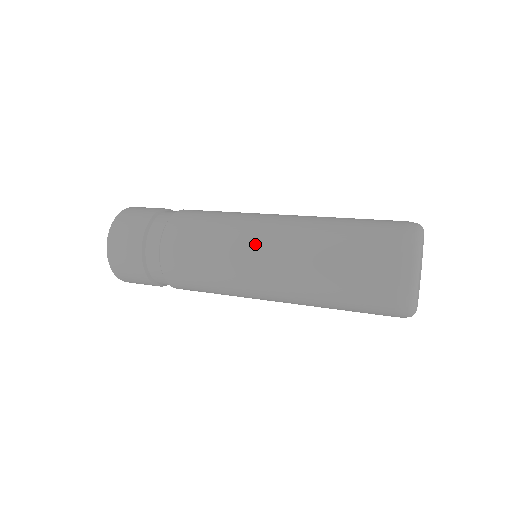
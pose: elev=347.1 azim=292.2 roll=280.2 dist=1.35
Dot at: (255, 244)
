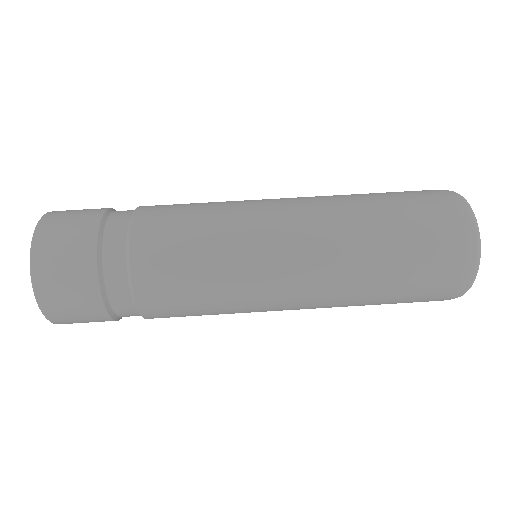
Dot at: (280, 294)
